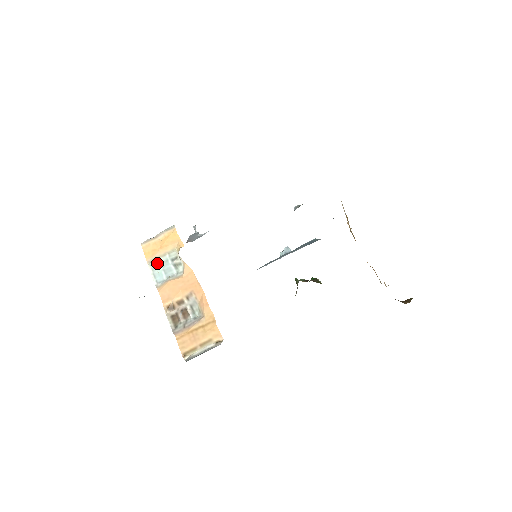
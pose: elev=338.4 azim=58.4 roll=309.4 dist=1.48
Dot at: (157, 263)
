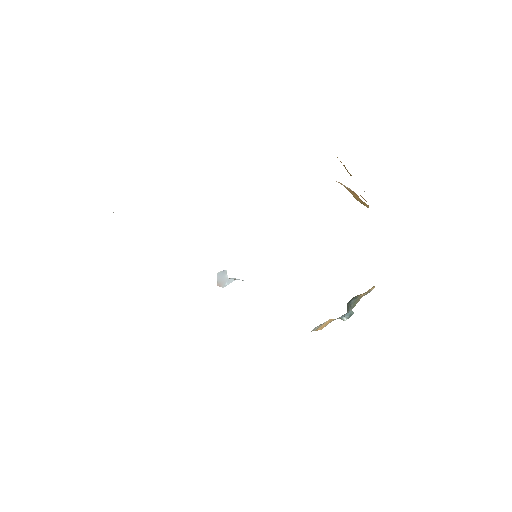
Dot at: occluded
